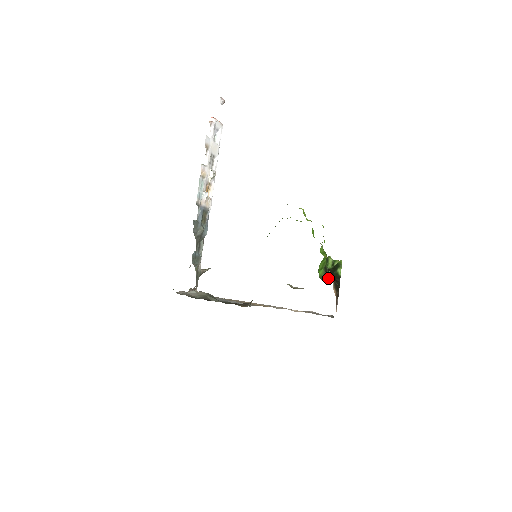
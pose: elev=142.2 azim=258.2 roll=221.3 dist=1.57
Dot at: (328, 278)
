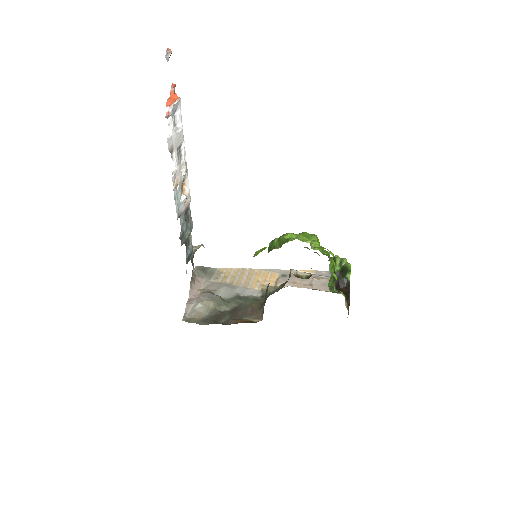
Dot at: (337, 285)
